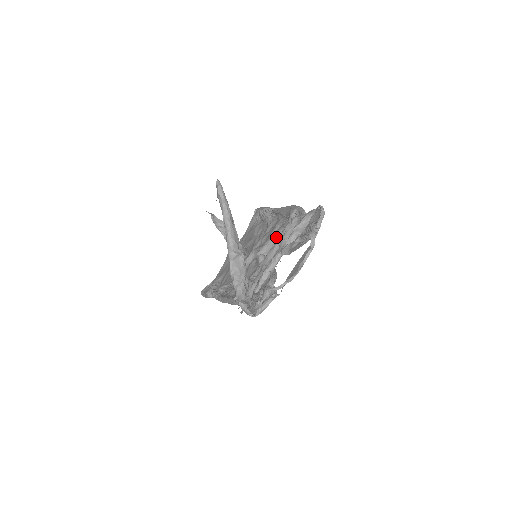
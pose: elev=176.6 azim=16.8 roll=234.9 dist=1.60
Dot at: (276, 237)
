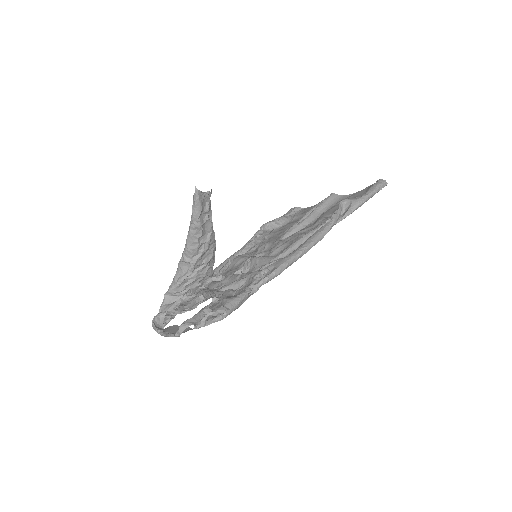
Dot at: (265, 263)
